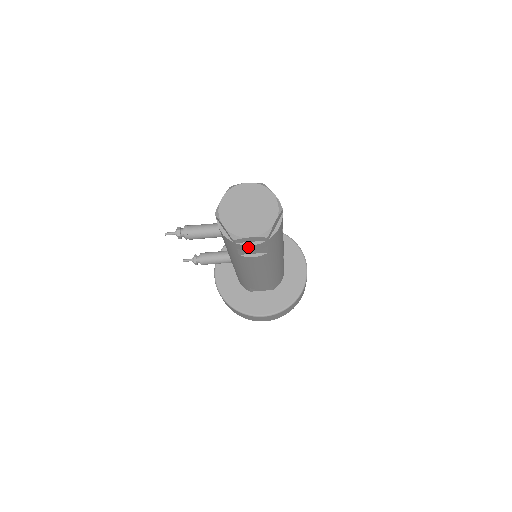
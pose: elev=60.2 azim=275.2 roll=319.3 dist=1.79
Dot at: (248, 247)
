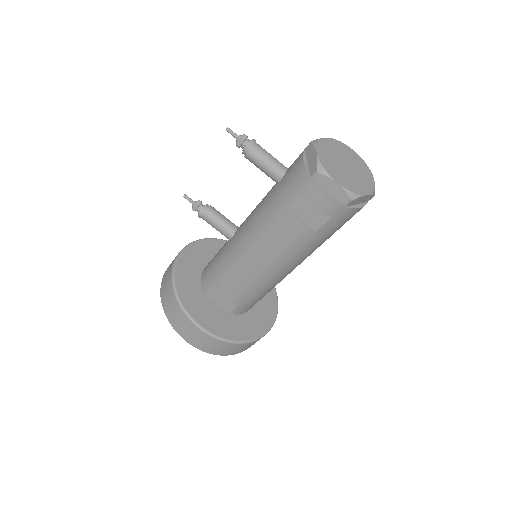
Dot at: (319, 196)
